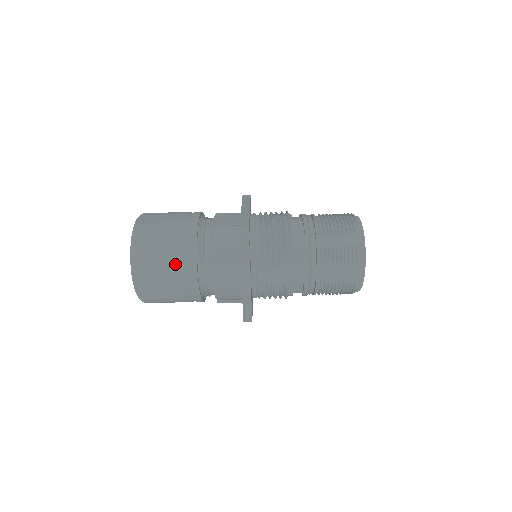
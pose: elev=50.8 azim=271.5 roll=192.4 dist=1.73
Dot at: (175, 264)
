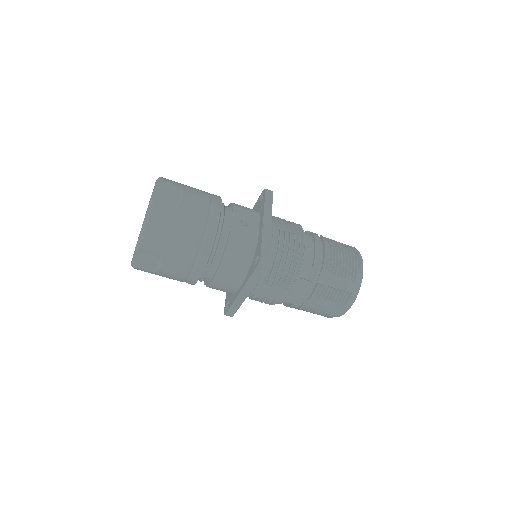
Dot at: (183, 260)
